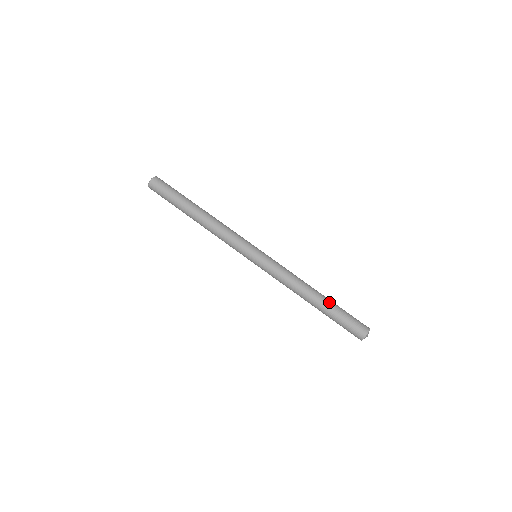
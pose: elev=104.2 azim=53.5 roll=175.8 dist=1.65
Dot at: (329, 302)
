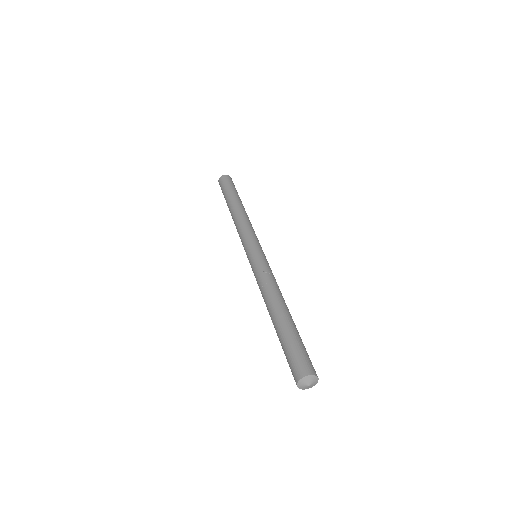
Dot at: (292, 322)
